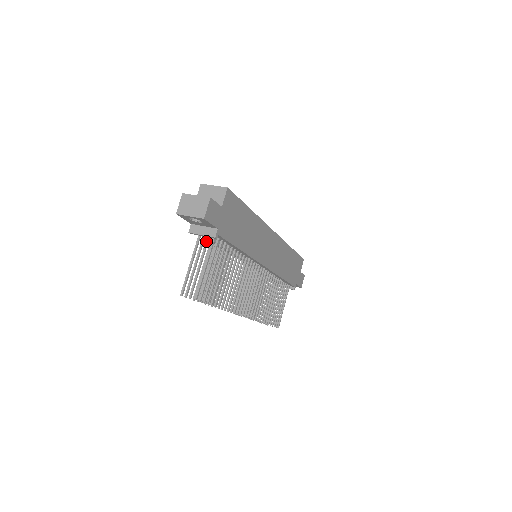
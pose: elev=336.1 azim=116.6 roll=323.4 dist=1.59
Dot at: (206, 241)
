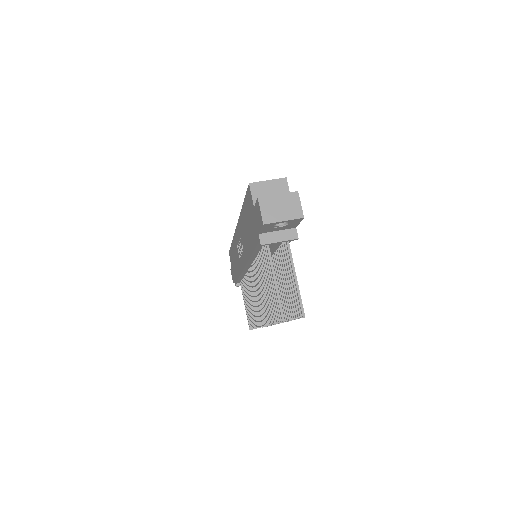
Dot at: (264, 250)
